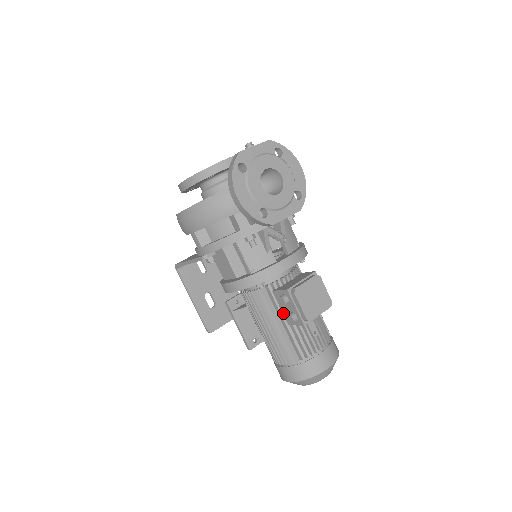
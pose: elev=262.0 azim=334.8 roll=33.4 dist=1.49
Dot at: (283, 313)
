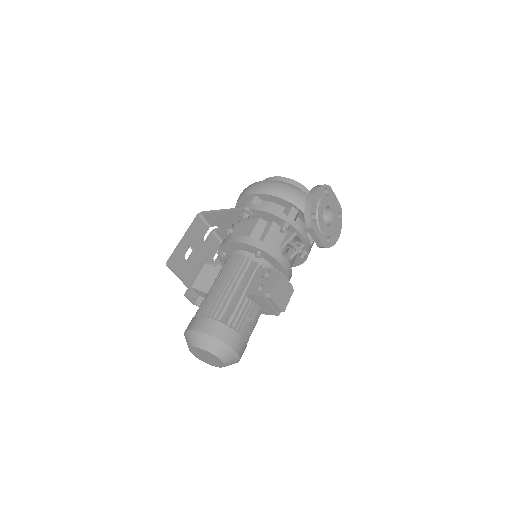
Dot at: (250, 285)
